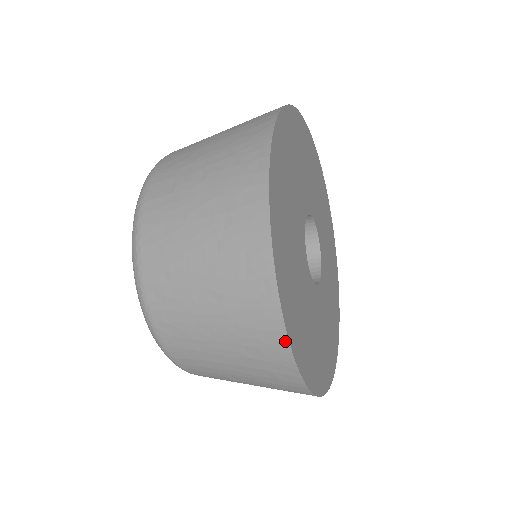
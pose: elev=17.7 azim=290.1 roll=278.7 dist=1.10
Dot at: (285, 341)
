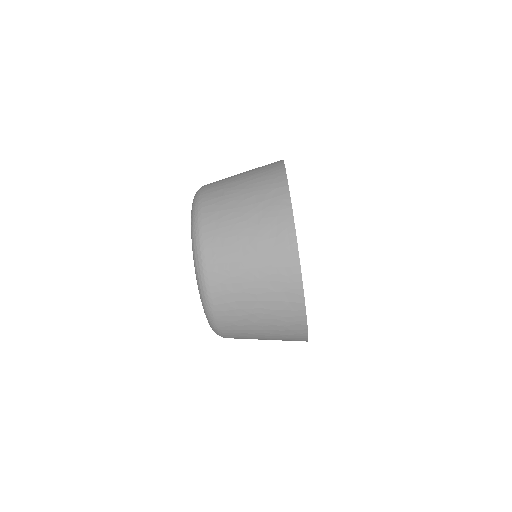
Dot at: (299, 273)
